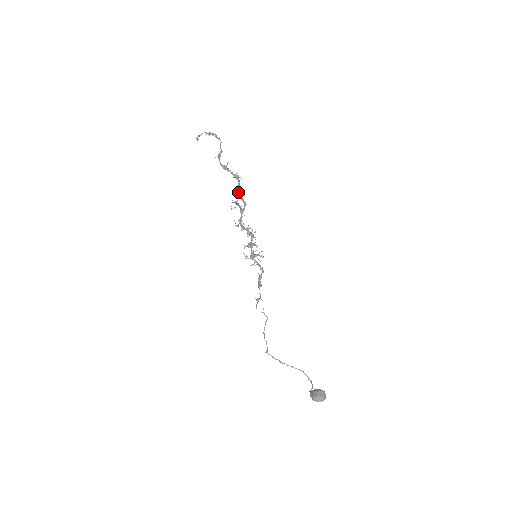
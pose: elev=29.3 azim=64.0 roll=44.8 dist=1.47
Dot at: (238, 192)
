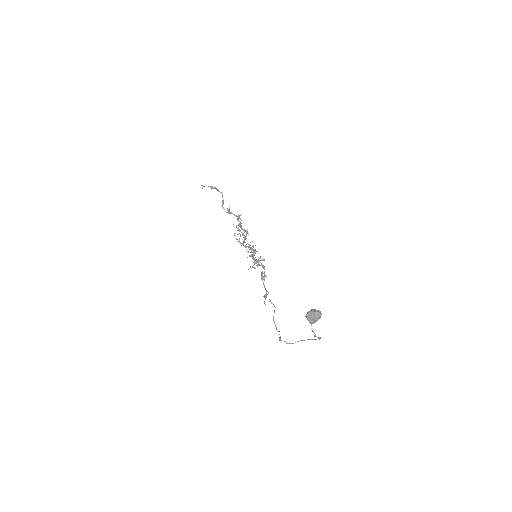
Dot at: (239, 223)
